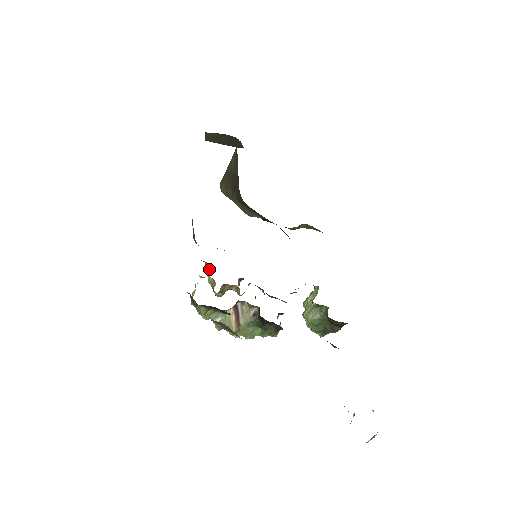
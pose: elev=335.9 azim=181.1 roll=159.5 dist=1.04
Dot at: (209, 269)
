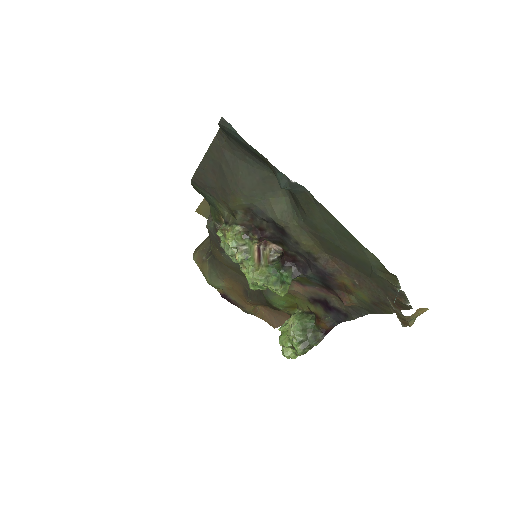
Dot at: occluded
